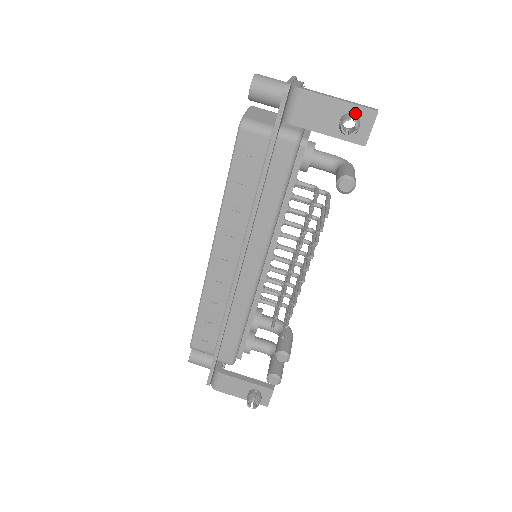
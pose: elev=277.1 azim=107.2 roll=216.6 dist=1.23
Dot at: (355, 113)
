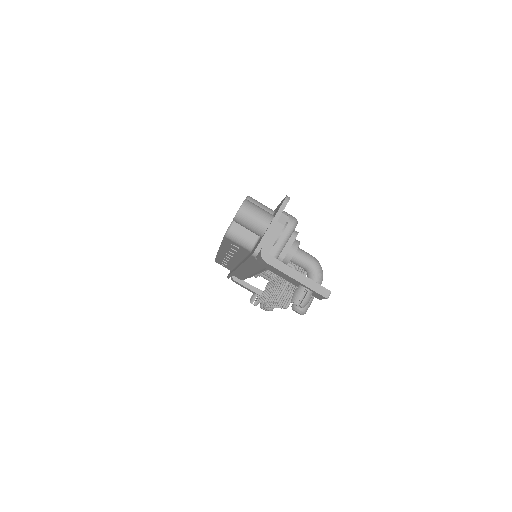
Dot at: (309, 289)
